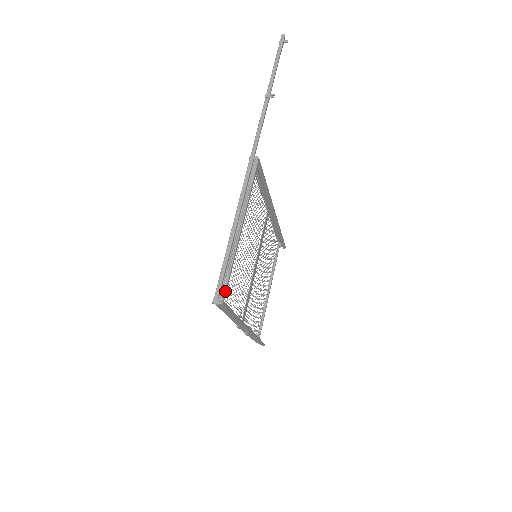
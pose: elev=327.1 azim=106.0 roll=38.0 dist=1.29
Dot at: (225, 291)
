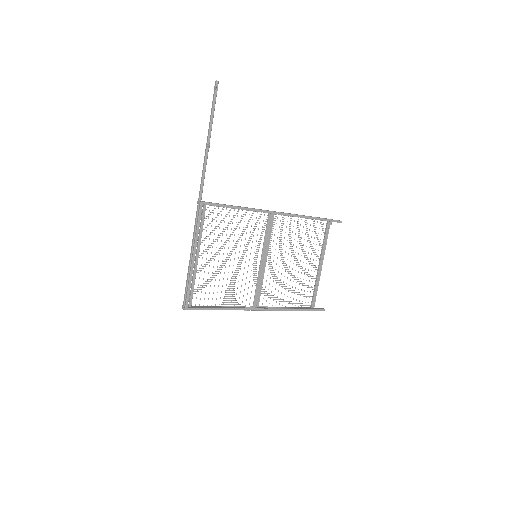
Dot at: (186, 301)
